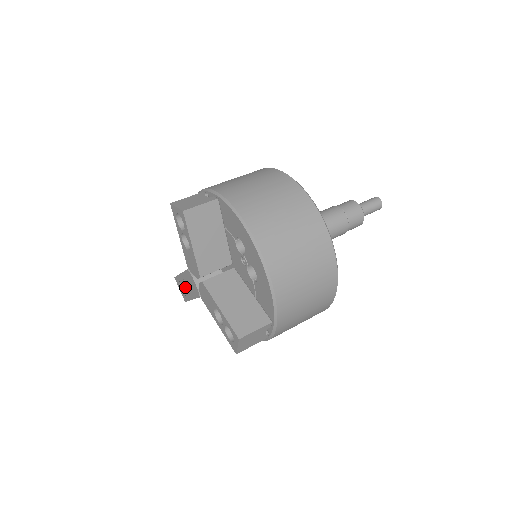
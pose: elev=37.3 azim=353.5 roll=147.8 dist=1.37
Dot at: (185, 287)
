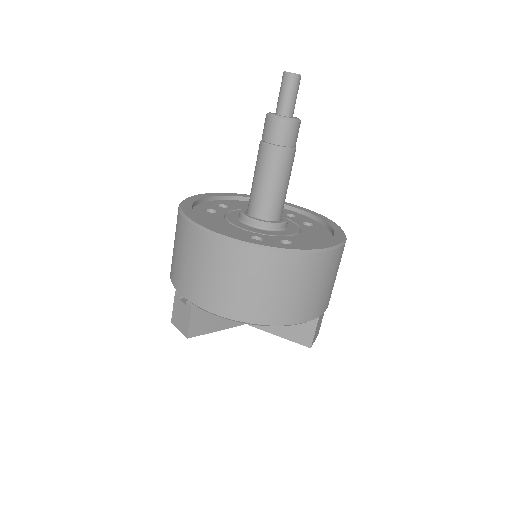
Dot at: occluded
